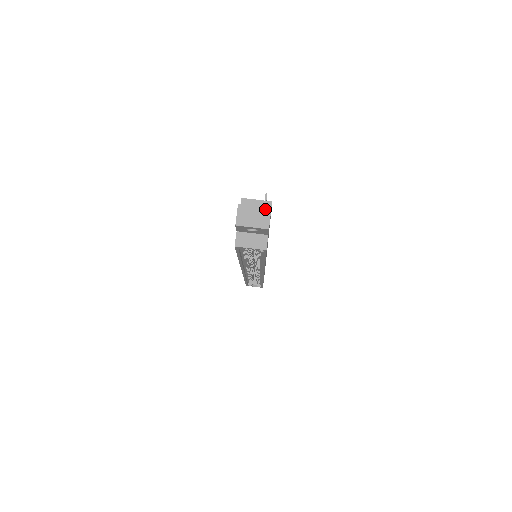
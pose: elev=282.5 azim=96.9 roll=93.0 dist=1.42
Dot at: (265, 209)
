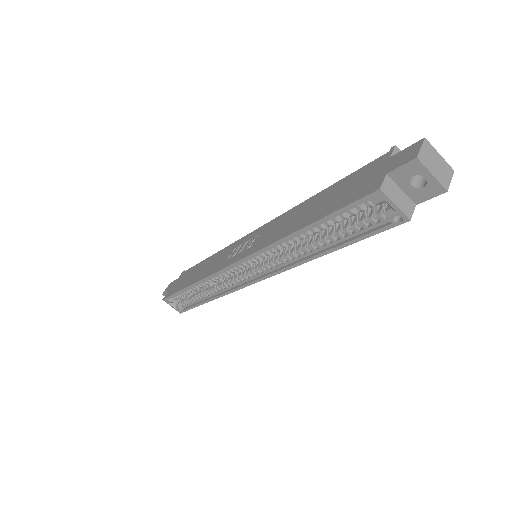
Dot at: (448, 167)
